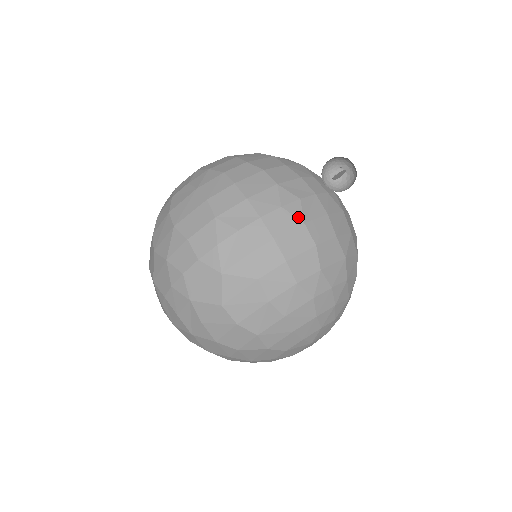
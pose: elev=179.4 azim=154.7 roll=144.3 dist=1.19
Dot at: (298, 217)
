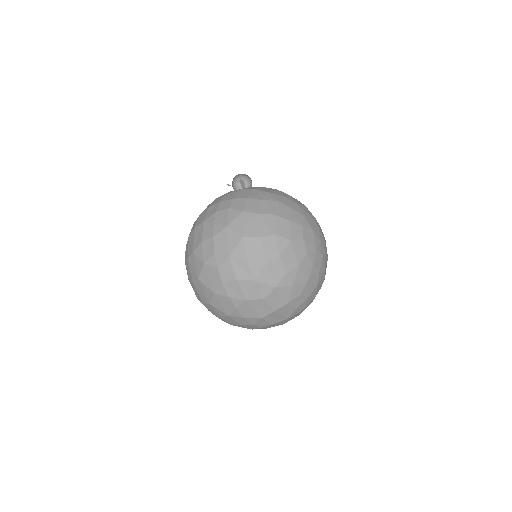
Dot at: (236, 191)
